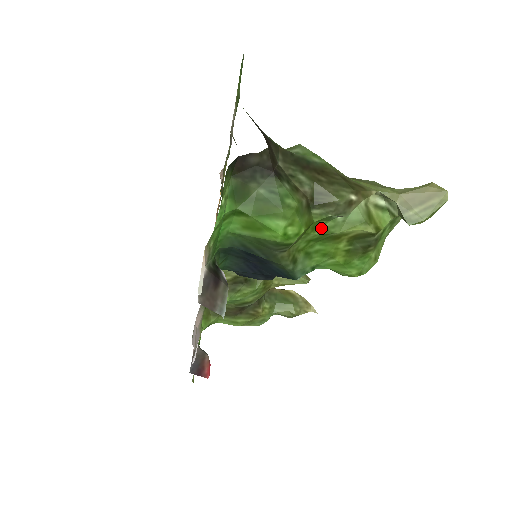
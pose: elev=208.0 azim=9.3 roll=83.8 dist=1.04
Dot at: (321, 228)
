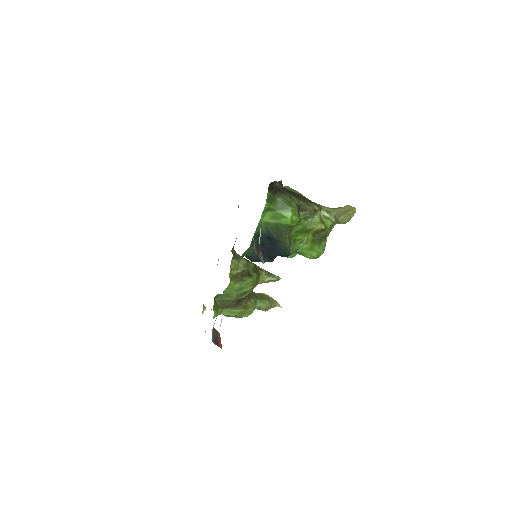
Dot at: (302, 224)
